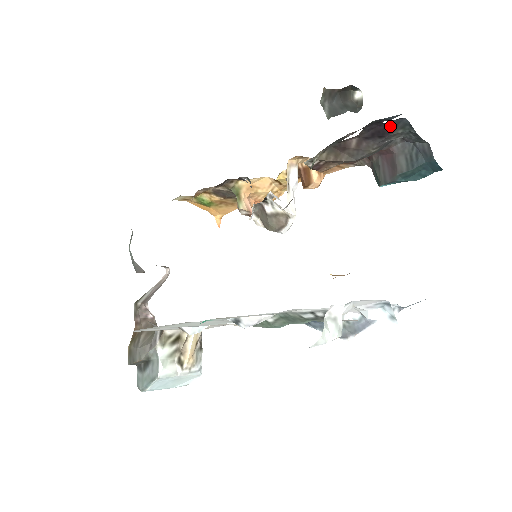
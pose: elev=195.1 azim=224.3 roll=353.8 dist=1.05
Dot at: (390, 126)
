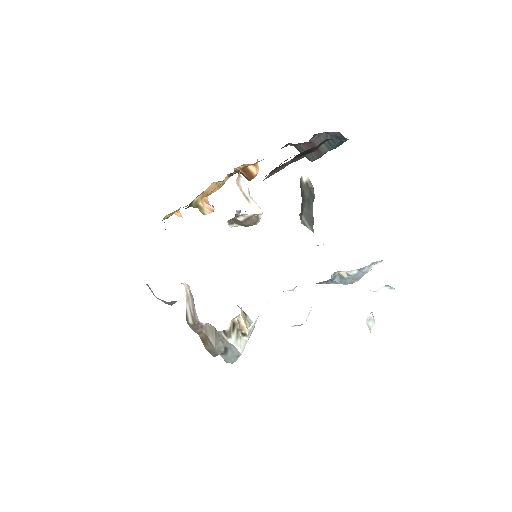
Dot at: (314, 149)
